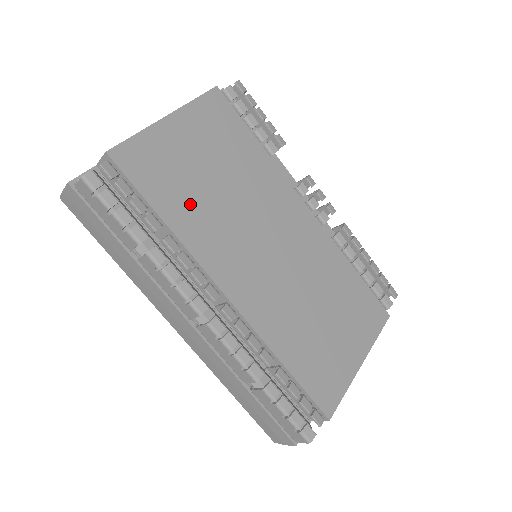
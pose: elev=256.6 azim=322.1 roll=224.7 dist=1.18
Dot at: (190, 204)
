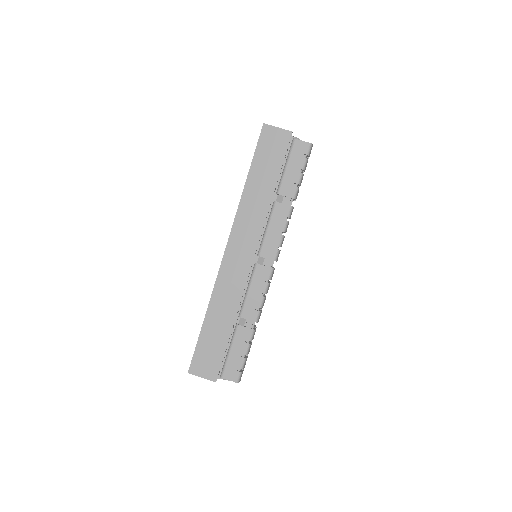
Dot at: occluded
